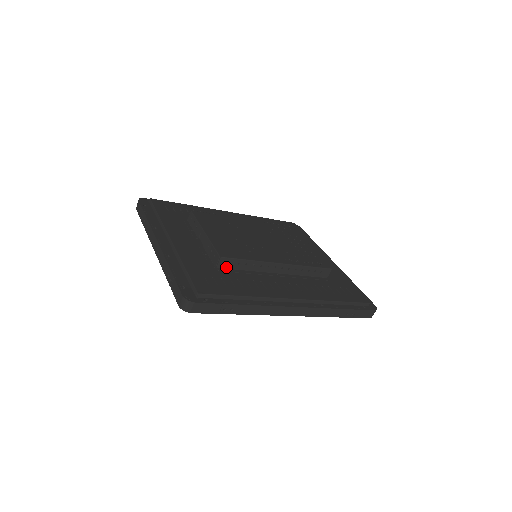
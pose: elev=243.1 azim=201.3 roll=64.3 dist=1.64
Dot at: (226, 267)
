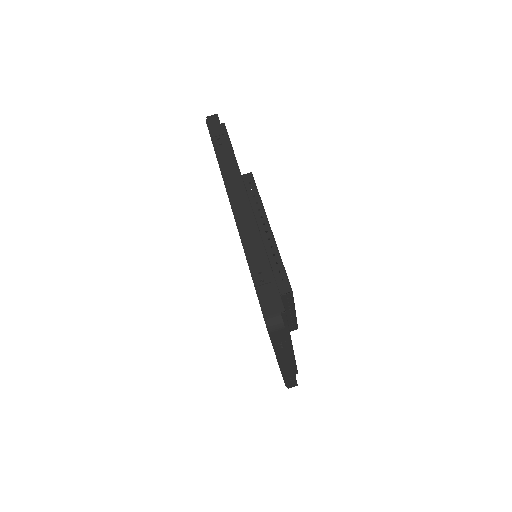
Dot at: (244, 183)
